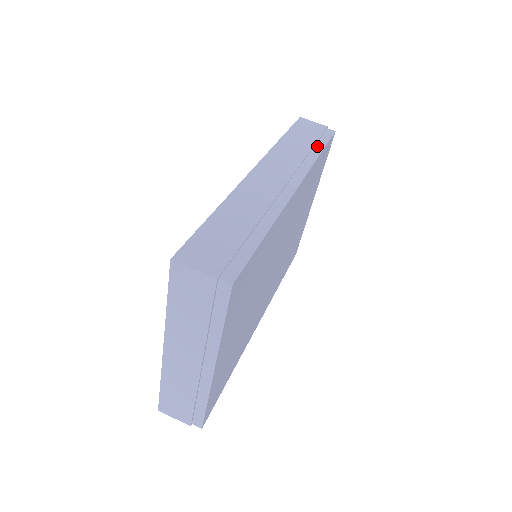
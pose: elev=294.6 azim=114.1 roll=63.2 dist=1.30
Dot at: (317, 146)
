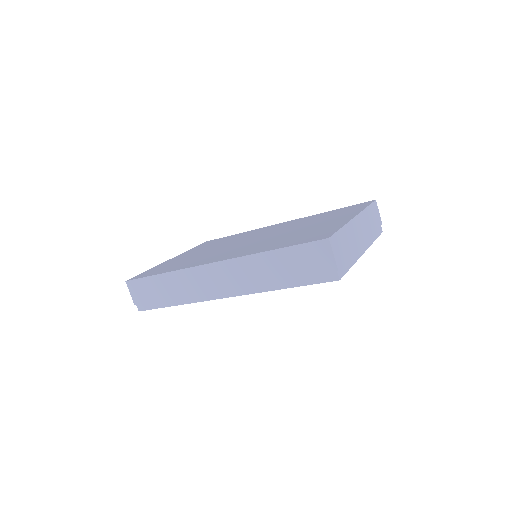
Dot at: (290, 281)
